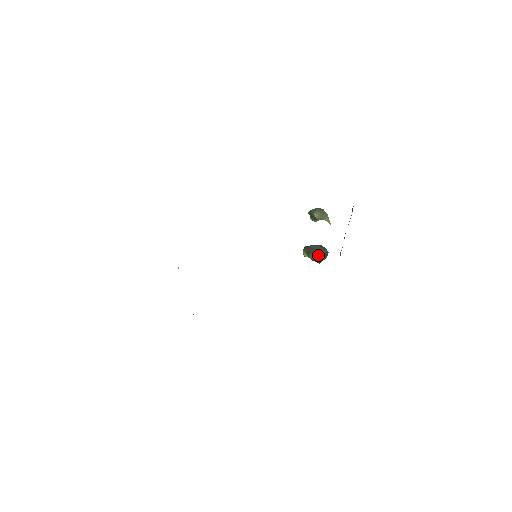
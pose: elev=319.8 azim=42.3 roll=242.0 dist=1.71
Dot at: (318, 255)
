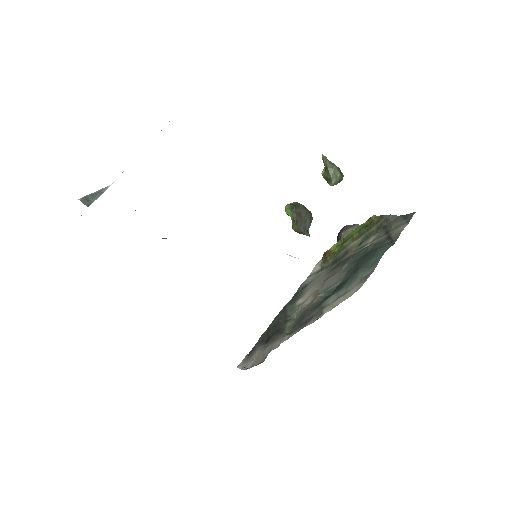
Dot at: (304, 232)
